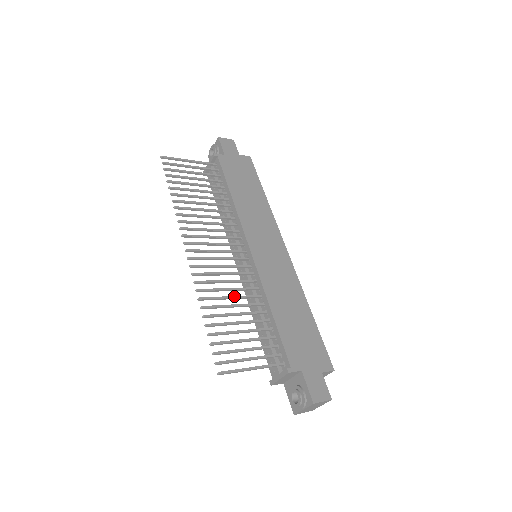
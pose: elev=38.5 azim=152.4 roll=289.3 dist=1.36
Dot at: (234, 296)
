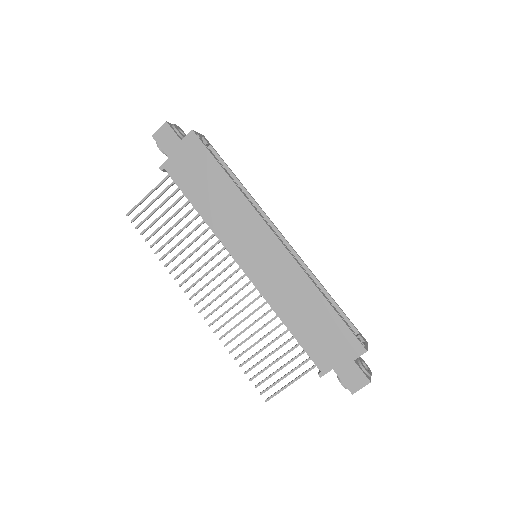
Dot at: (250, 325)
